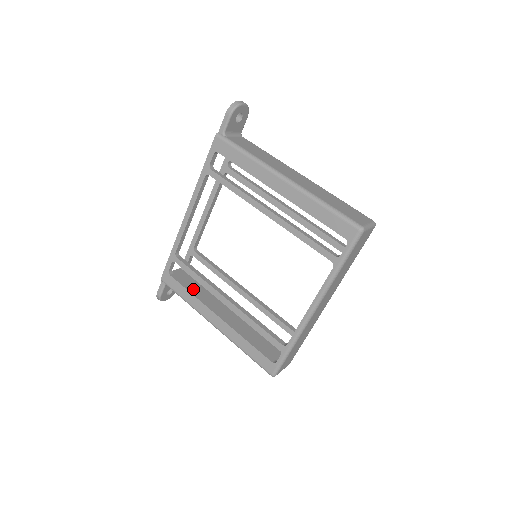
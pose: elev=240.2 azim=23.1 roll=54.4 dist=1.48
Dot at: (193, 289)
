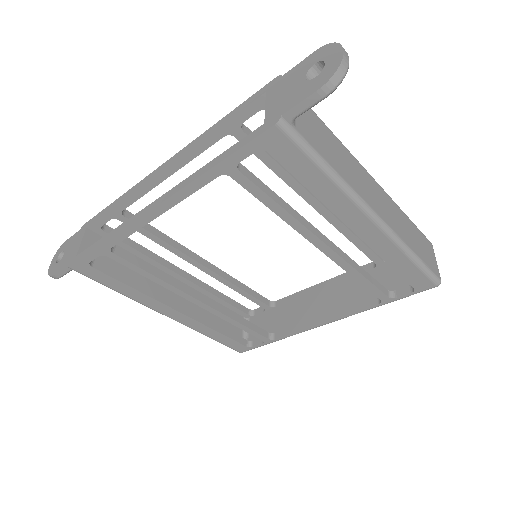
Dot at: (124, 269)
